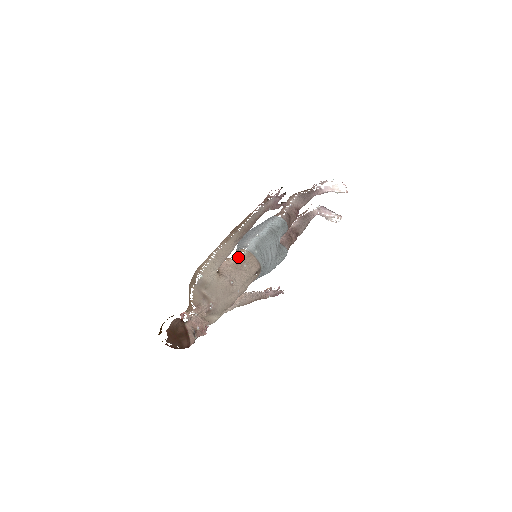
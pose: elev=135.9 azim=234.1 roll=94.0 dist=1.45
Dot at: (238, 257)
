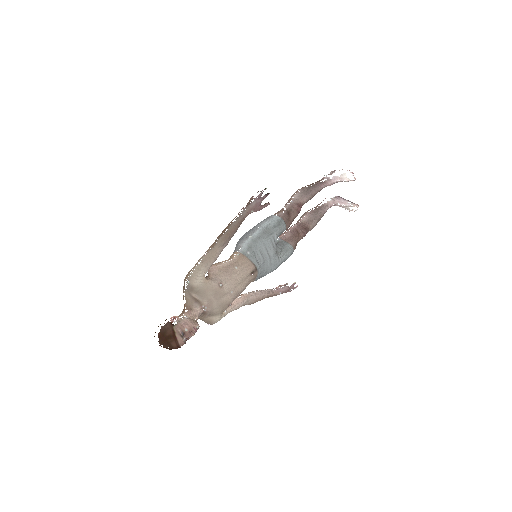
Dot at: (230, 260)
